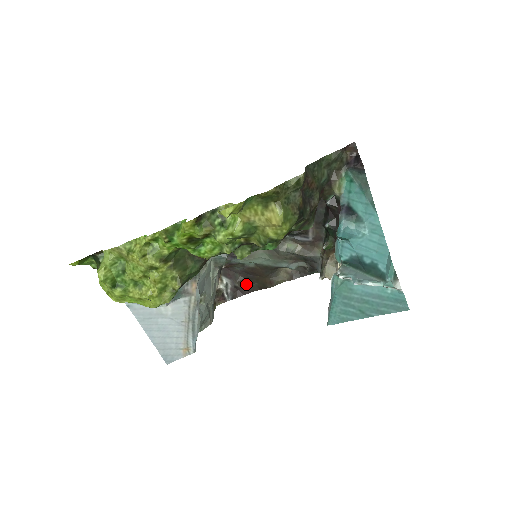
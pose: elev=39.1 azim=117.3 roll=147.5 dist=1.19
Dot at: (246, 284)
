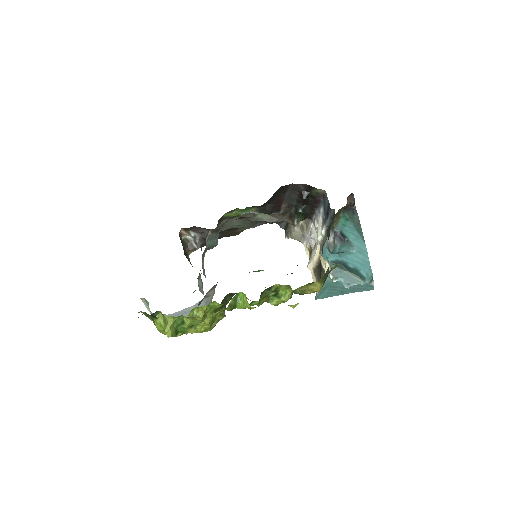
Dot at: occluded
